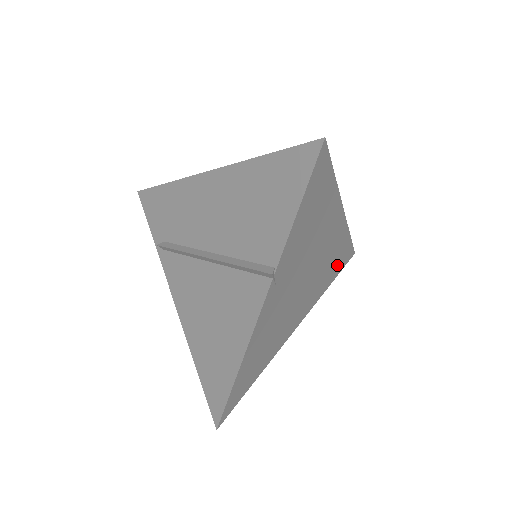
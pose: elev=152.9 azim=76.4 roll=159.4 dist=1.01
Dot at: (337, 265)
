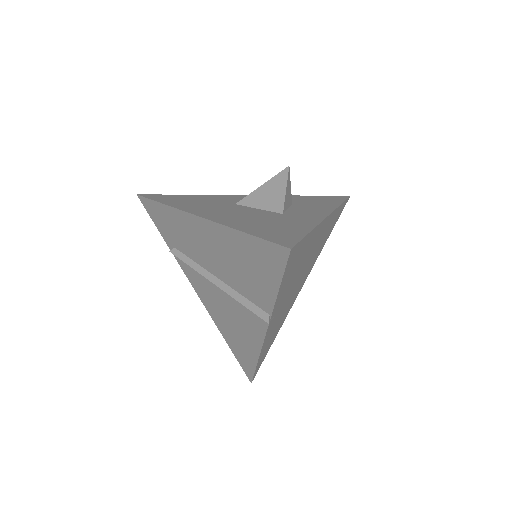
Dot at: (332, 226)
